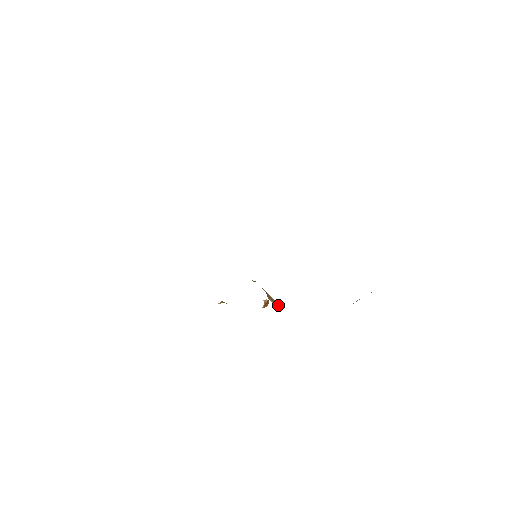
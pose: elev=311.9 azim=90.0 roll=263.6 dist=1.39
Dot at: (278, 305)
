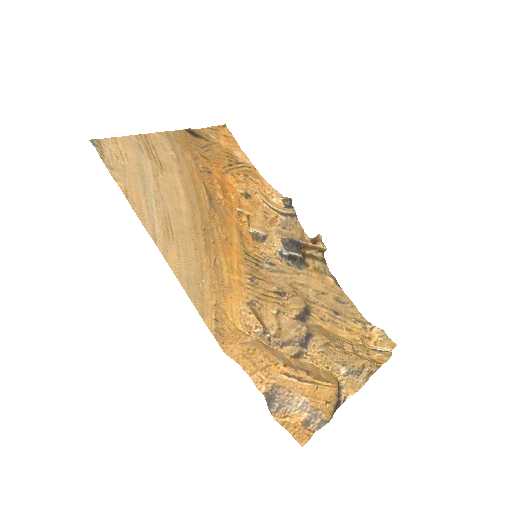
Dot at: (321, 253)
